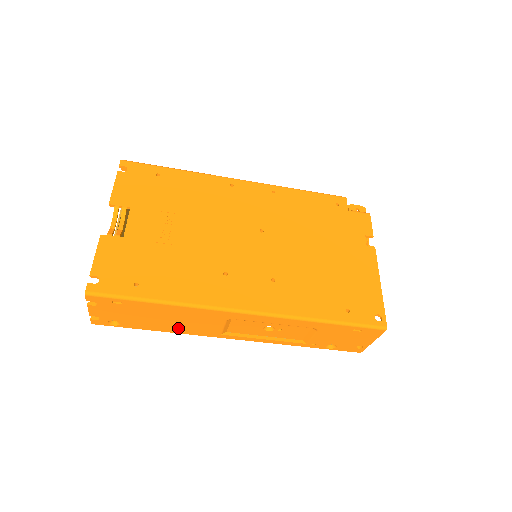
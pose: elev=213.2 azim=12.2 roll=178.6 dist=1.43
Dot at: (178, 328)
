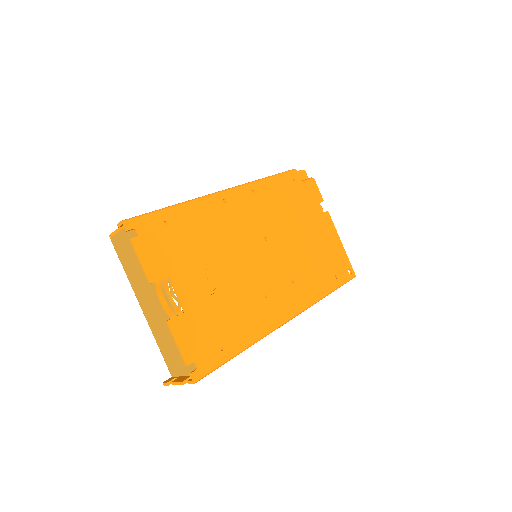
Dot at: occluded
